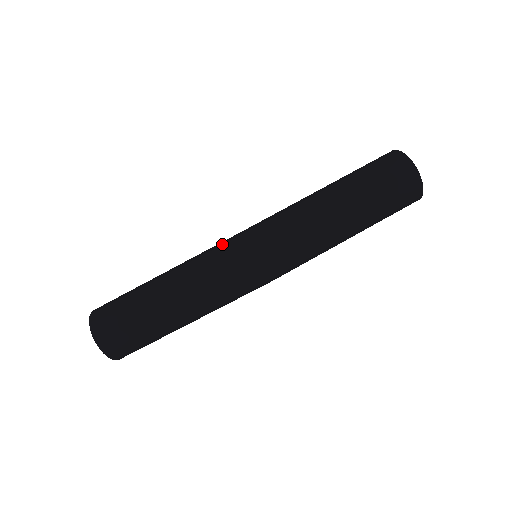
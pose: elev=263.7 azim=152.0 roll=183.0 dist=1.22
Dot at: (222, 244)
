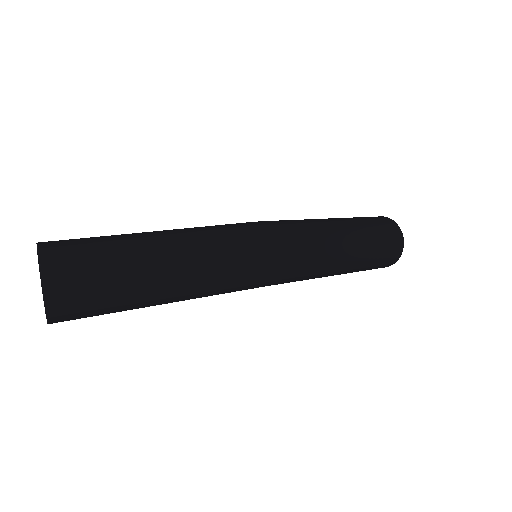
Dot at: (236, 223)
